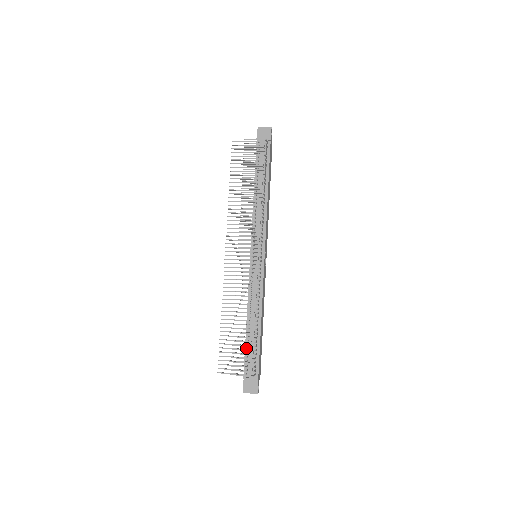
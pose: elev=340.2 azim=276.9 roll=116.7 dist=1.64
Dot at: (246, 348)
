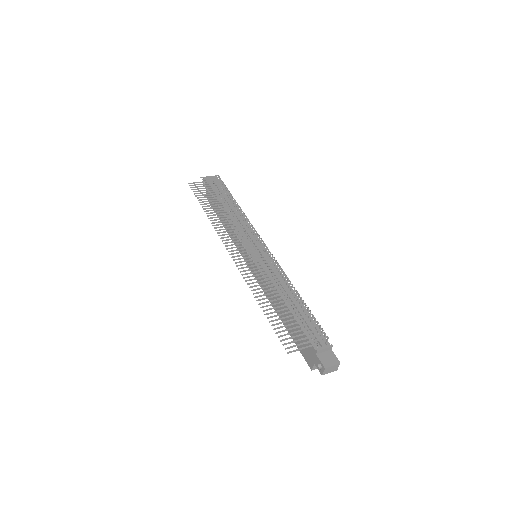
Dot at: (300, 323)
